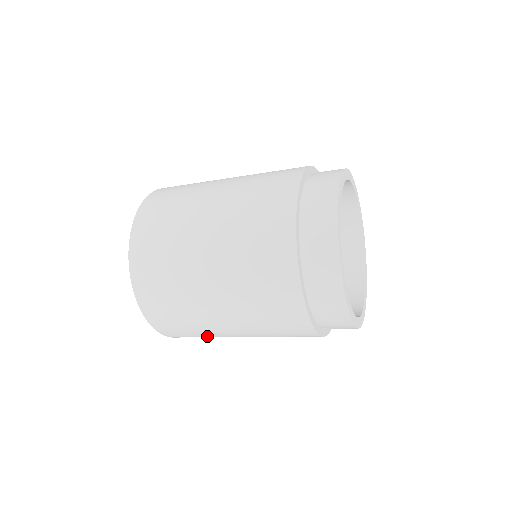
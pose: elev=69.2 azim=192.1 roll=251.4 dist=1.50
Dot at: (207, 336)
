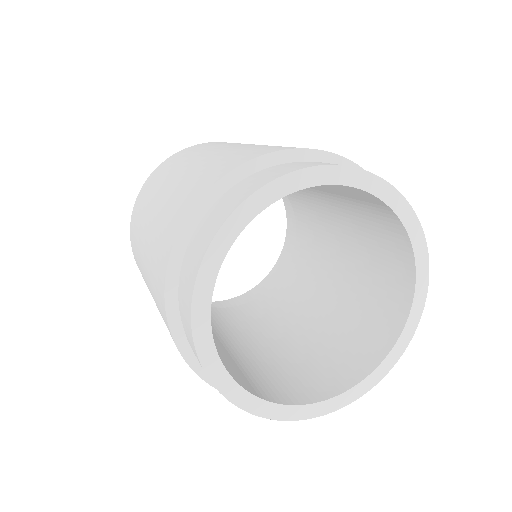
Dot at: occluded
